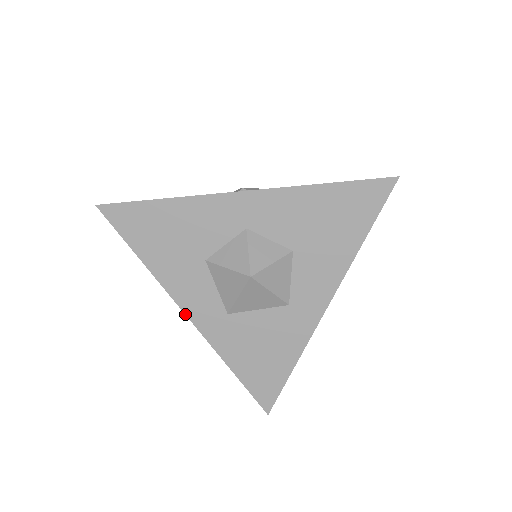
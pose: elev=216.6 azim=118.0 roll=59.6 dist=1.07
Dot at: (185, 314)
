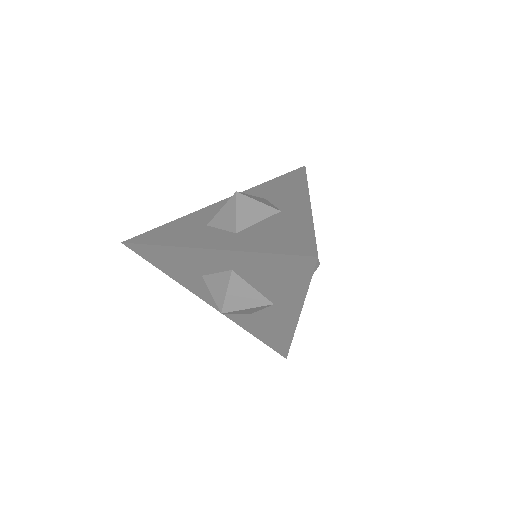
Dot at: (200, 248)
